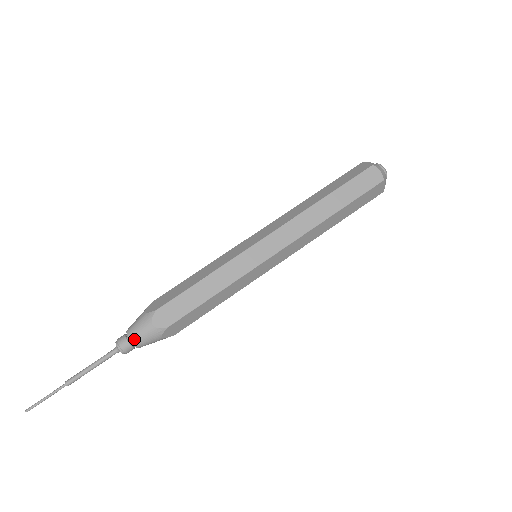
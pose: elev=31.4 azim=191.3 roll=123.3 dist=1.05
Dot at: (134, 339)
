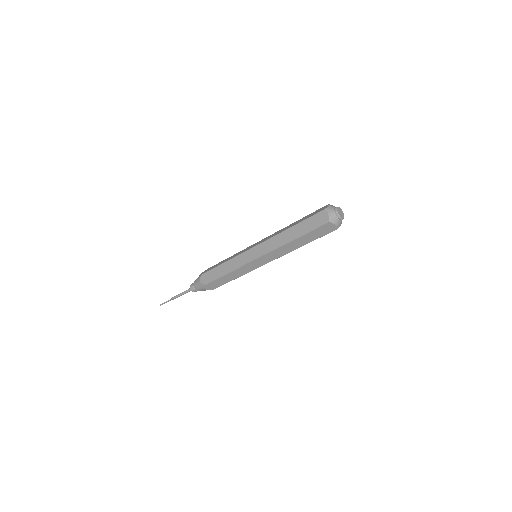
Dot at: (195, 286)
